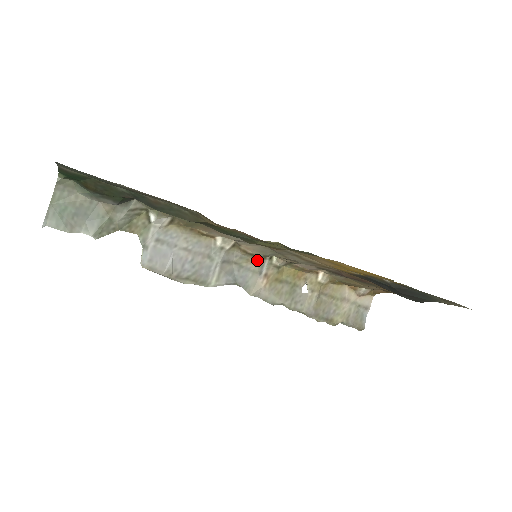
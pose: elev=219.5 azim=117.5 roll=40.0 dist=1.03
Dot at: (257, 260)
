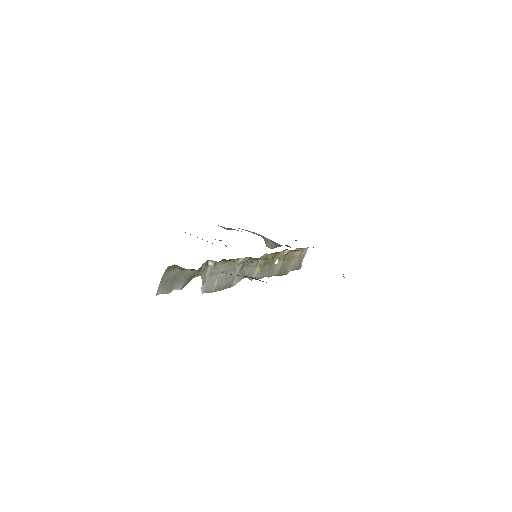
Dot at: (257, 259)
